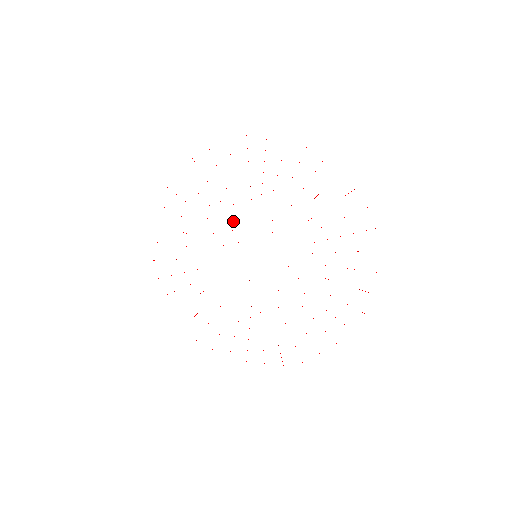
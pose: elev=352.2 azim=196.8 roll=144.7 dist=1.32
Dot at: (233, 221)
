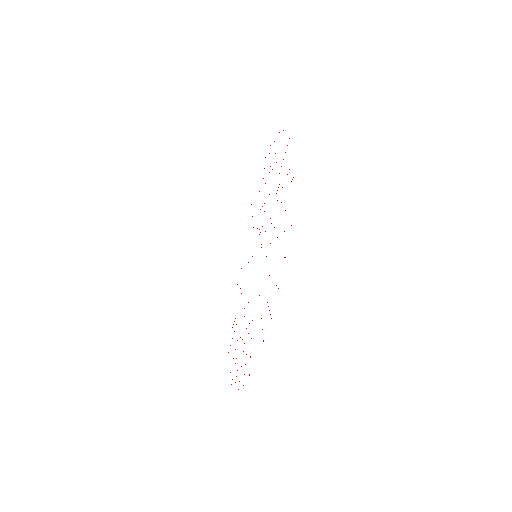
Dot at: occluded
